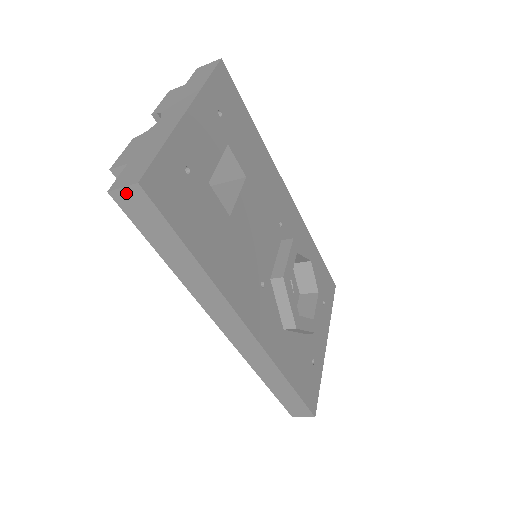
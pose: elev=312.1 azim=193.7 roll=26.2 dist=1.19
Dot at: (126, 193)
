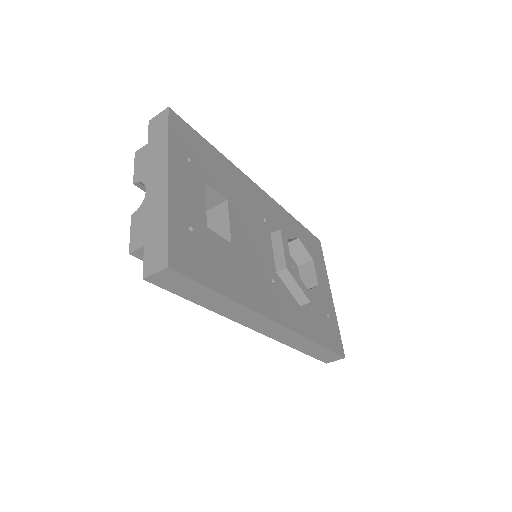
Dot at: (159, 275)
